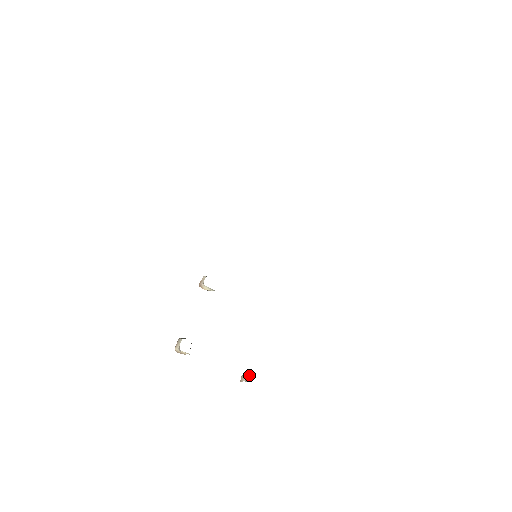
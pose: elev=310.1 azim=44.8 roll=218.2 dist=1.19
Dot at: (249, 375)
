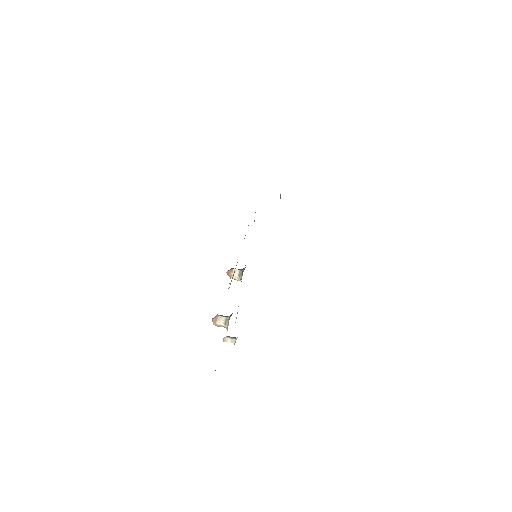
Dot at: (236, 339)
